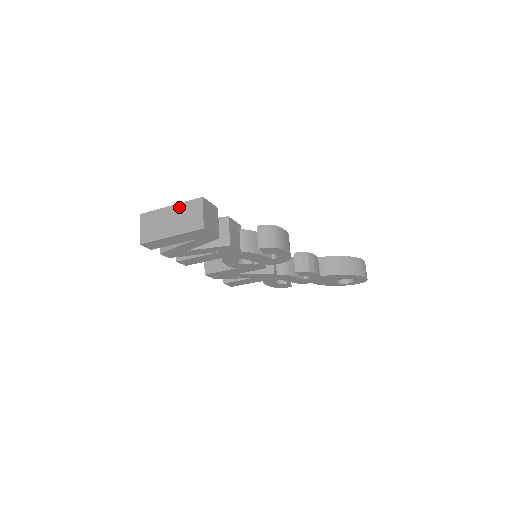
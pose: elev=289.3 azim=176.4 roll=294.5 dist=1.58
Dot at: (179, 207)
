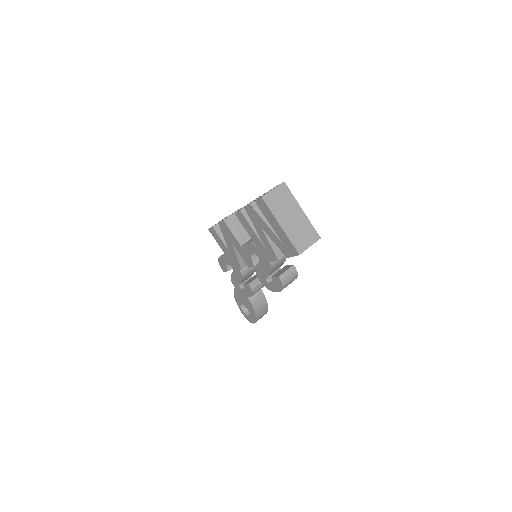
Dot at: (305, 220)
